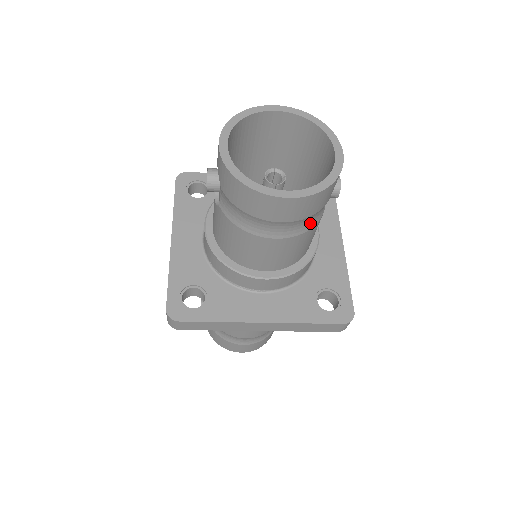
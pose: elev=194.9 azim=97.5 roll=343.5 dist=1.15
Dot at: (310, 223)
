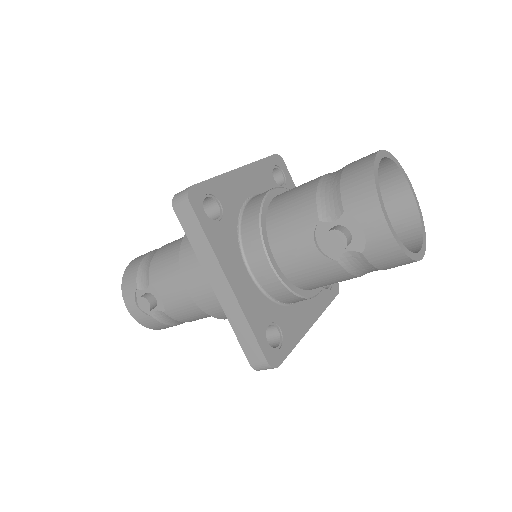
Dot at: occluded
